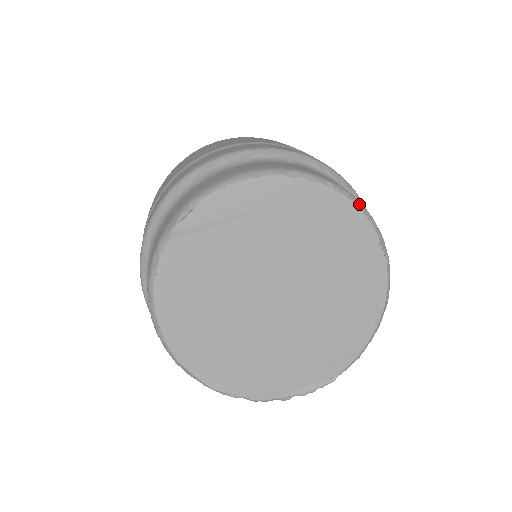
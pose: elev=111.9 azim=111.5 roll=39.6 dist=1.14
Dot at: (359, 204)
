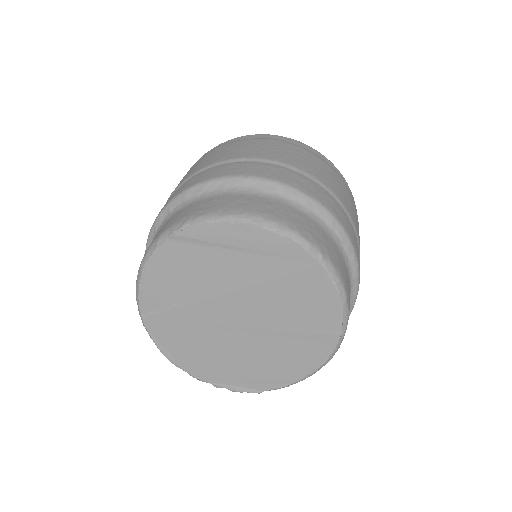
Dot at: (339, 282)
